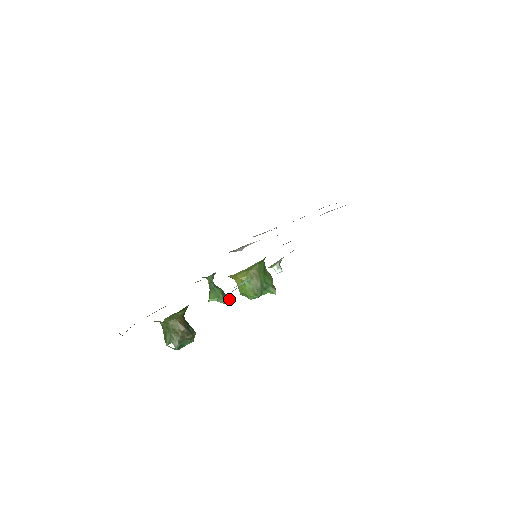
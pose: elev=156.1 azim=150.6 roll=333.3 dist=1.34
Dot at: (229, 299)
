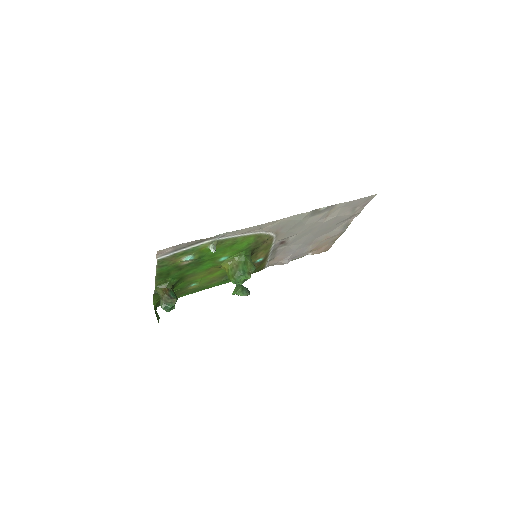
Dot at: (249, 294)
